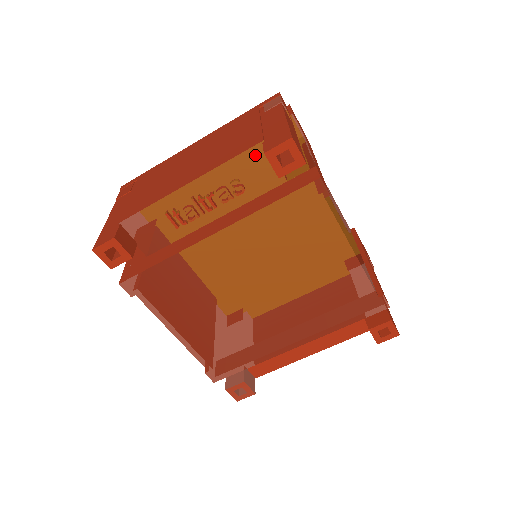
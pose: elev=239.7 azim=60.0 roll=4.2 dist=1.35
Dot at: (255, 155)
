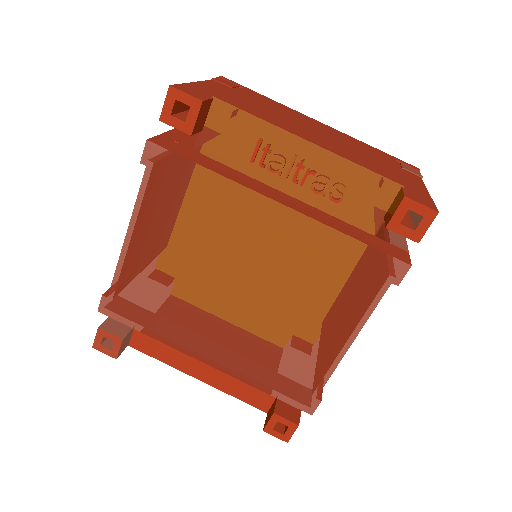
Dot at: (384, 188)
